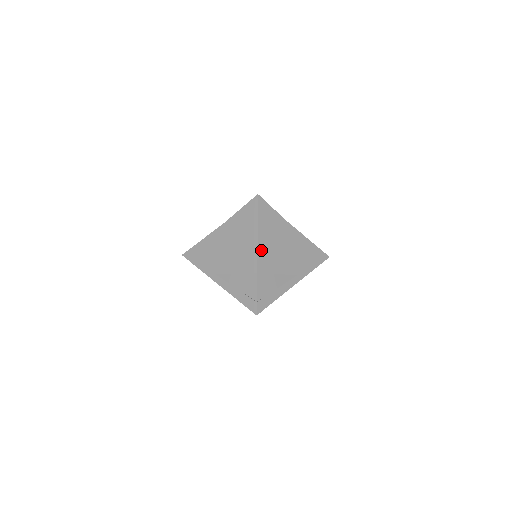
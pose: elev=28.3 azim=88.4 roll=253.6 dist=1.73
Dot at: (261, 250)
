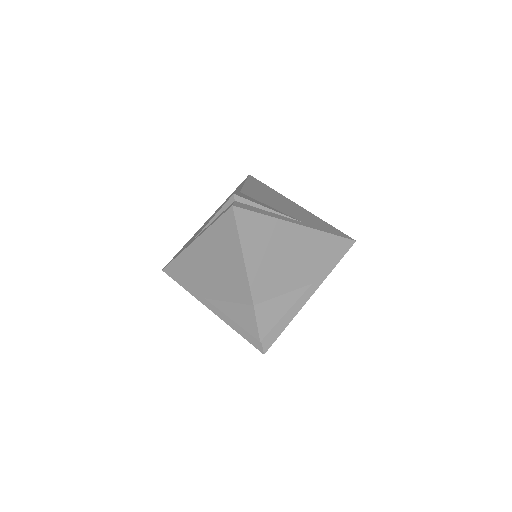
Dot at: (248, 189)
